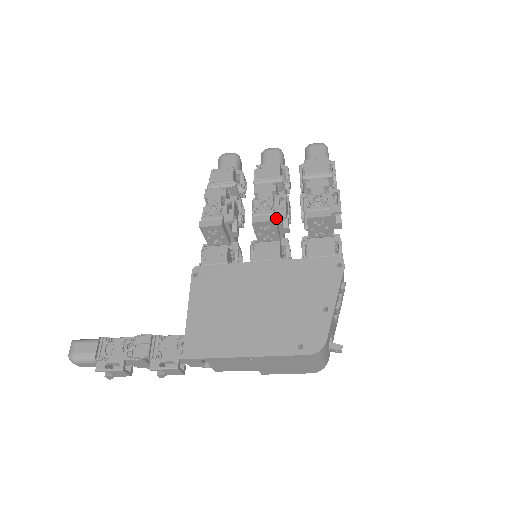
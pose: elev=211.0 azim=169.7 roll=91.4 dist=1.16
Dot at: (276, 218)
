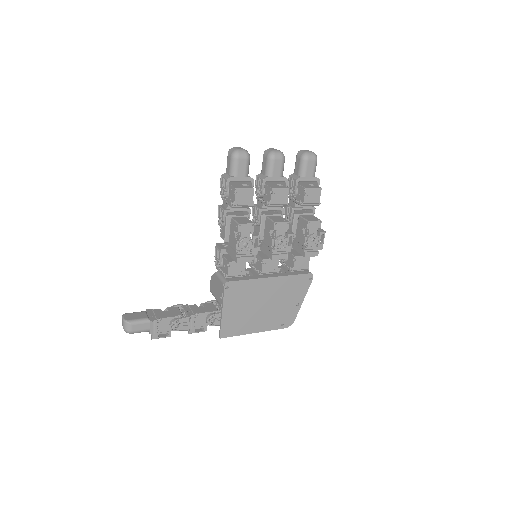
Dot at: (285, 252)
